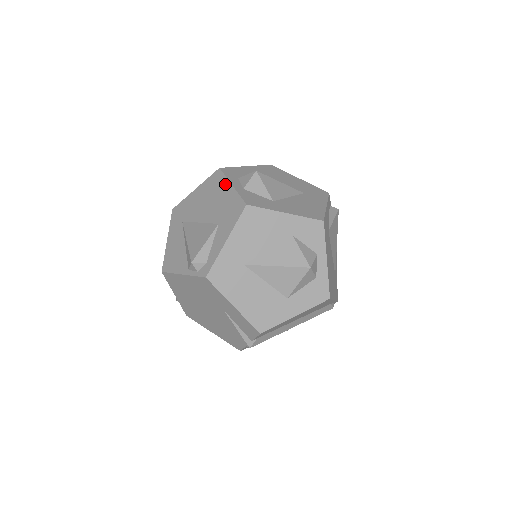
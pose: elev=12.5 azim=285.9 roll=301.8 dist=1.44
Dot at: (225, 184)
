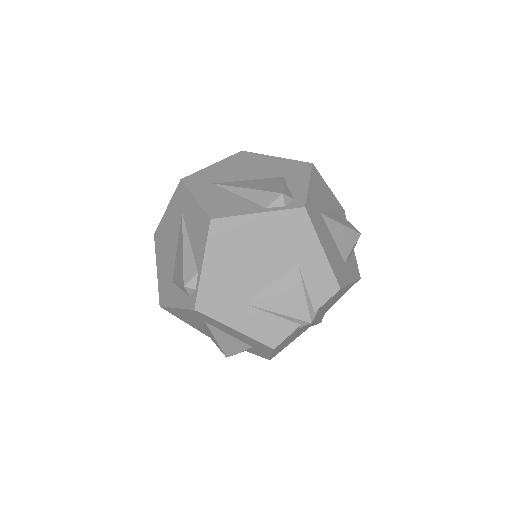
Dot at: (264, 157)
